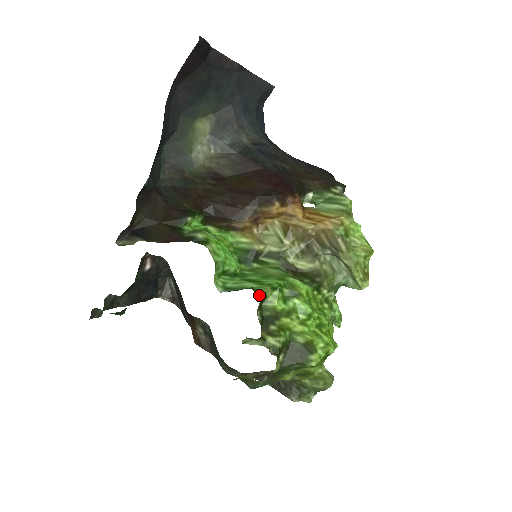
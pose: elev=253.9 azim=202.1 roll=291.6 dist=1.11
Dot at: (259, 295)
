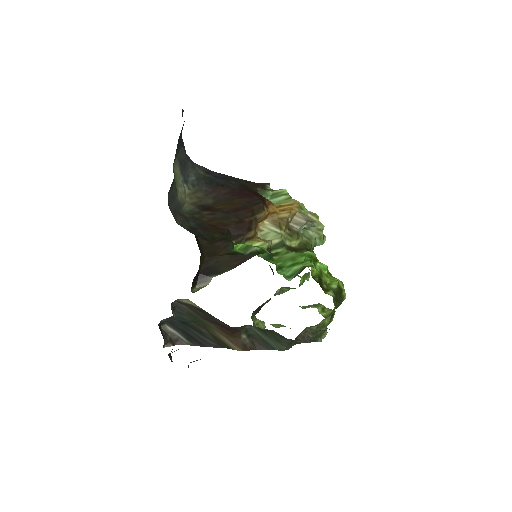
Dot at: occluded
